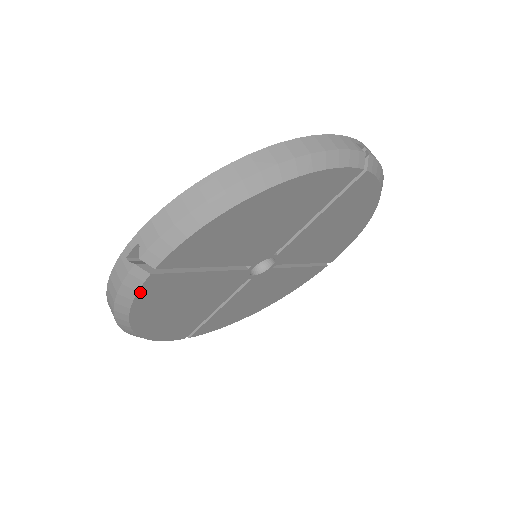
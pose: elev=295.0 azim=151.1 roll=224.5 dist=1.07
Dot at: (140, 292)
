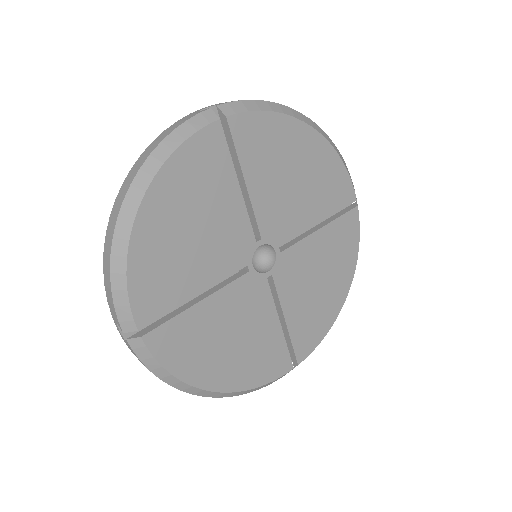
Dot at: (197, 135)
